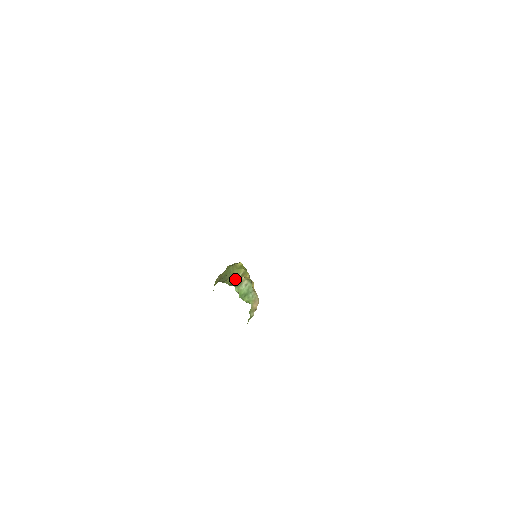
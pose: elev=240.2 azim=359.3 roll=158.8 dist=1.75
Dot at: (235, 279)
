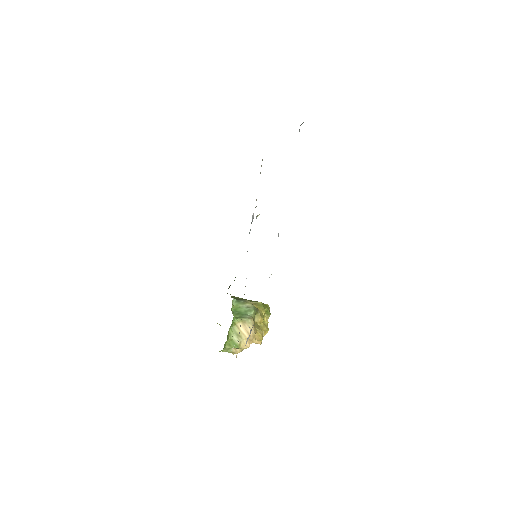
Dot at: (243, 299)
